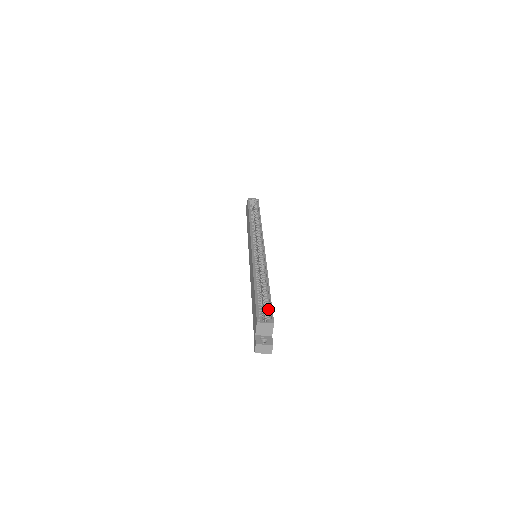
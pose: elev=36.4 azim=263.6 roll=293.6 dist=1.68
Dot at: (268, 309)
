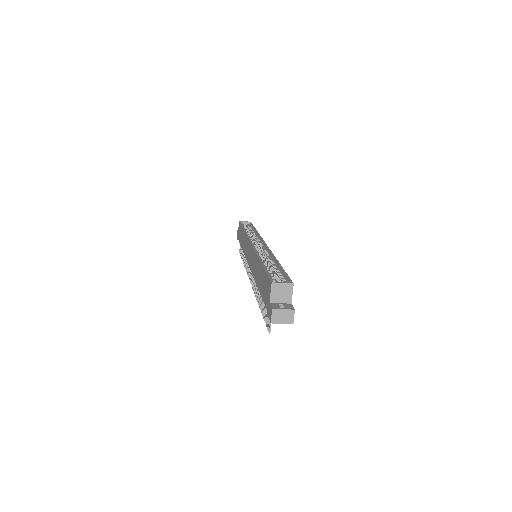
Dot at: (282, 276)
